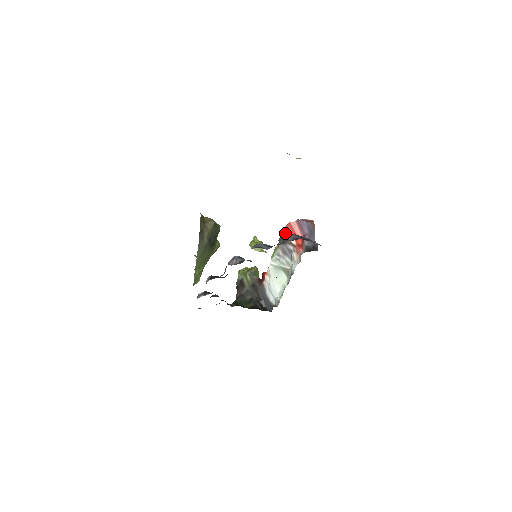
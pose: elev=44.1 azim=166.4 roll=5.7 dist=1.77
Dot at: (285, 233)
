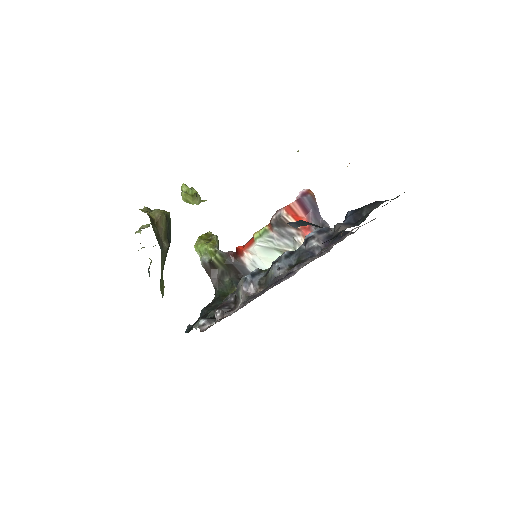
Dot at: (284, 218)
